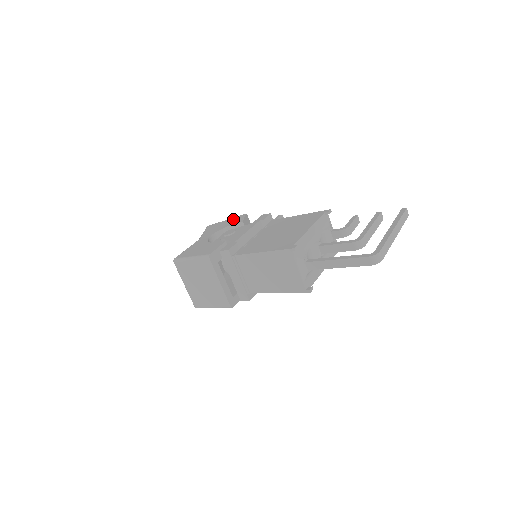
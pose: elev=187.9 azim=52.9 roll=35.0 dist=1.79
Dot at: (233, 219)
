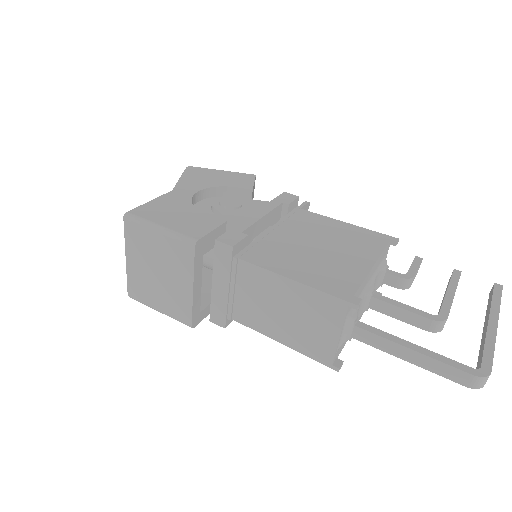
Dot at: (234, 175)
